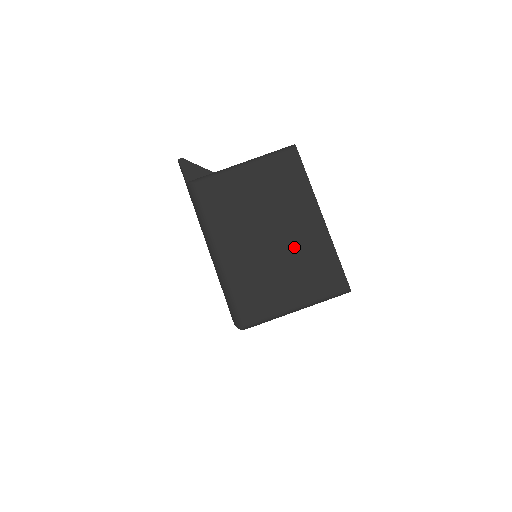
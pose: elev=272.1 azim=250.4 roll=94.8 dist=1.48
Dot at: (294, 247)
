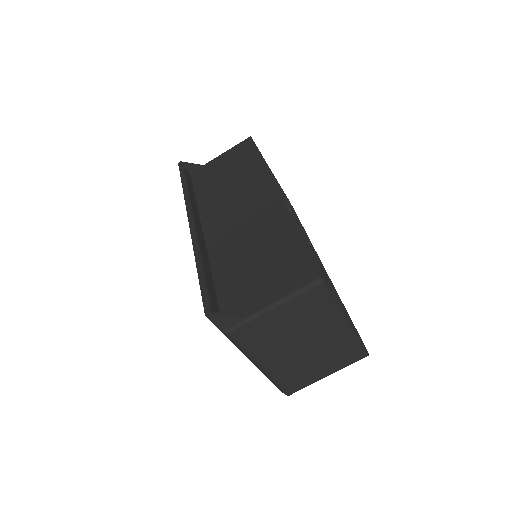
Dot at: (325, 347)
